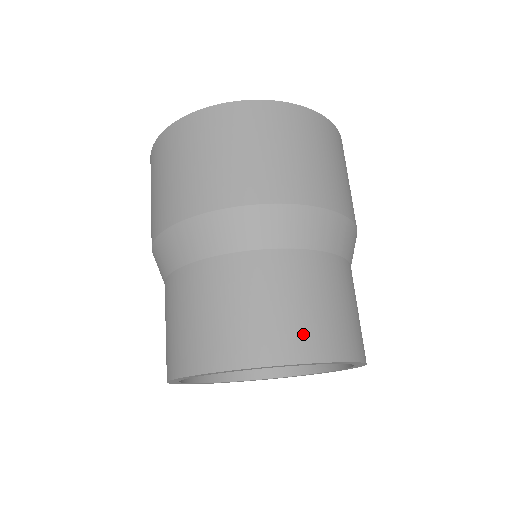
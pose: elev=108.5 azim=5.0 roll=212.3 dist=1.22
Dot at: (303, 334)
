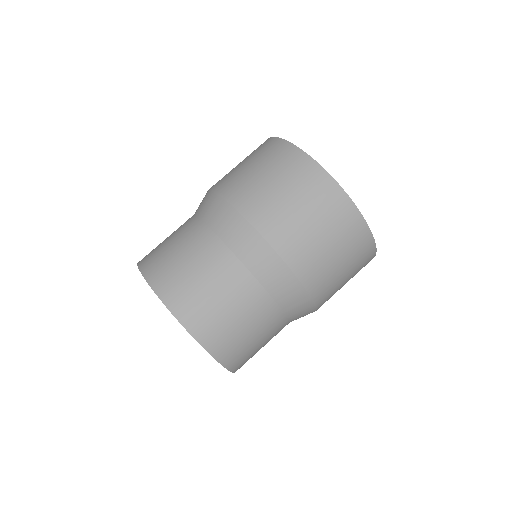
Dot at: (238, 353)
